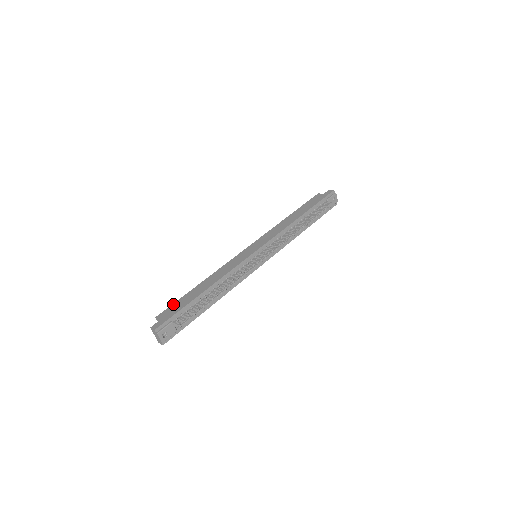
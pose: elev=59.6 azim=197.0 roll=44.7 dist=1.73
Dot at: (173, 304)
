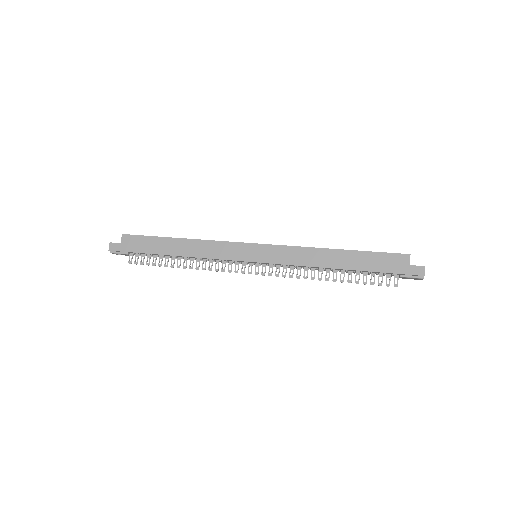
Dot at: (142, 236)
